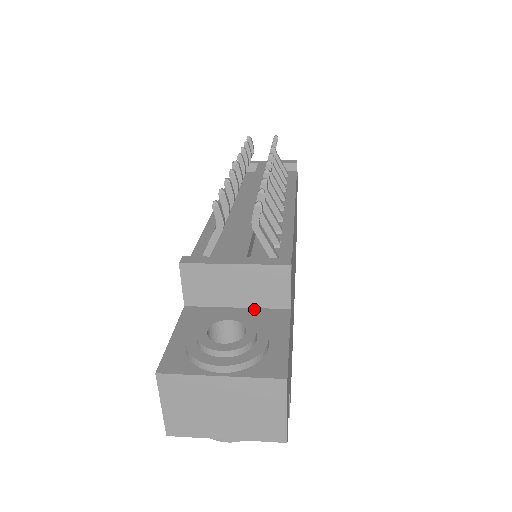
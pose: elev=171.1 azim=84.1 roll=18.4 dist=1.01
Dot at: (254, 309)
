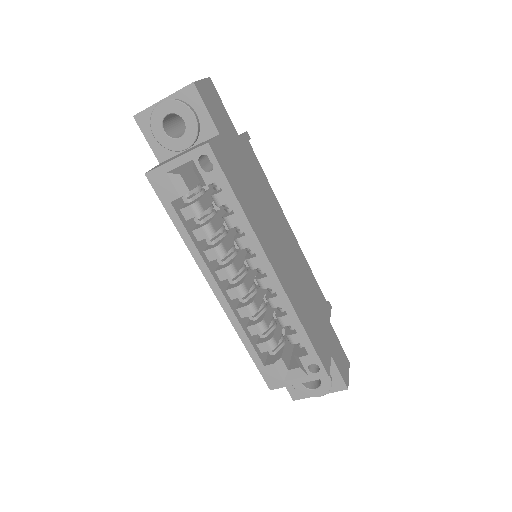
Dot at: occluded
